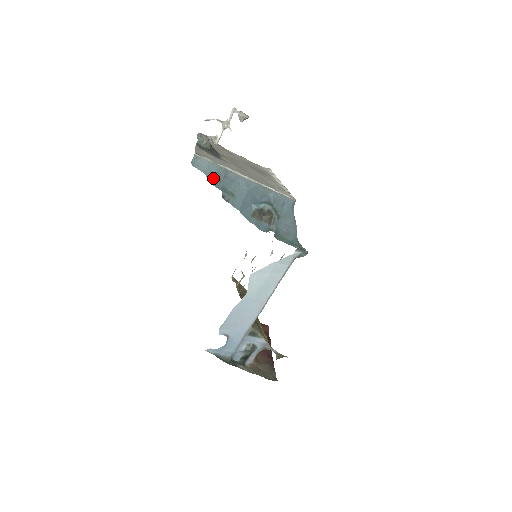
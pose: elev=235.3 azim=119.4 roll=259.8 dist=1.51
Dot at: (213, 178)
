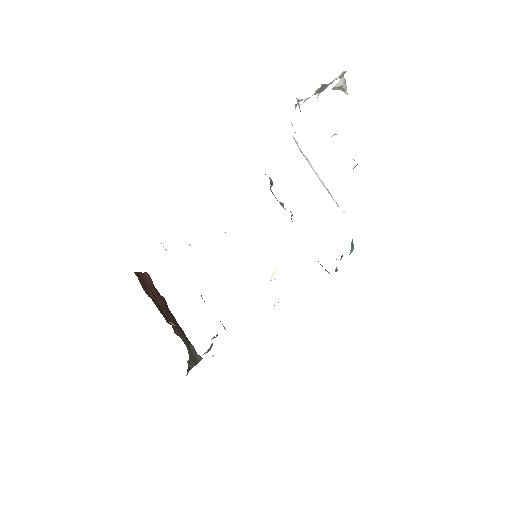
Dot at: occluded
